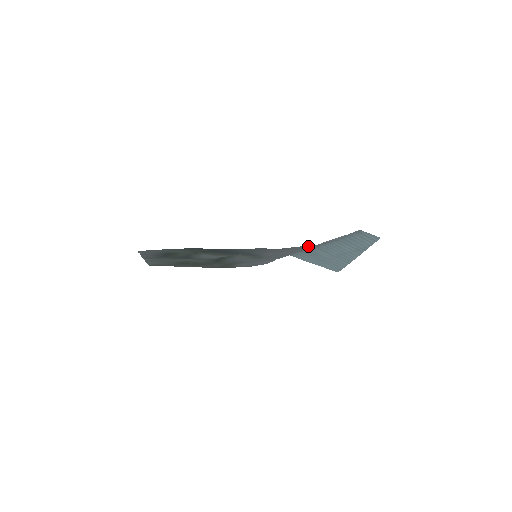
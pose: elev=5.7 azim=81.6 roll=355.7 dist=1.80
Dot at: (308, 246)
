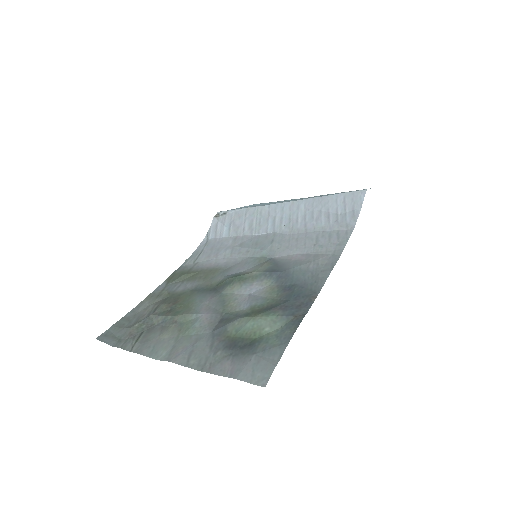
Dot at: (345, 234)
